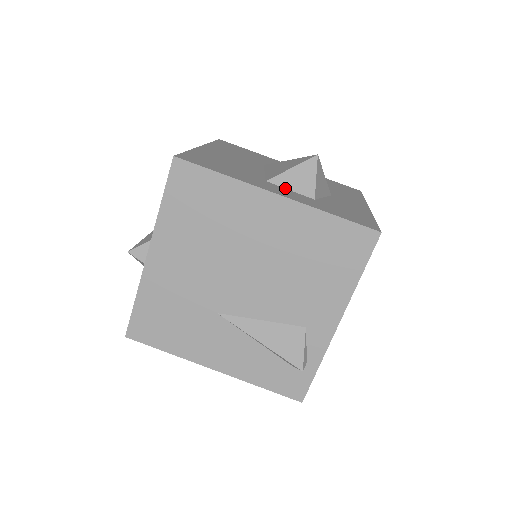
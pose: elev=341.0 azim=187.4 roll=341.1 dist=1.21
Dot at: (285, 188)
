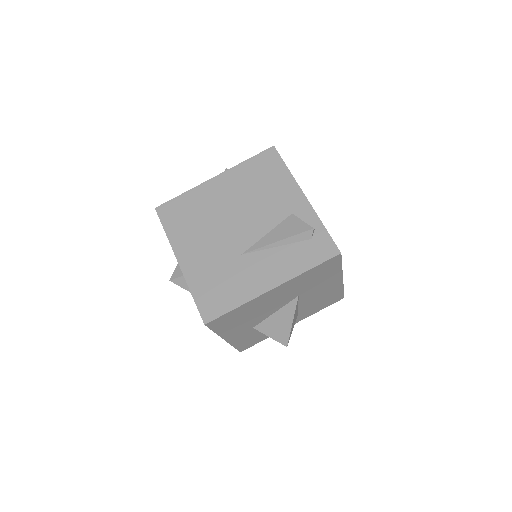
Dot at: occluded
